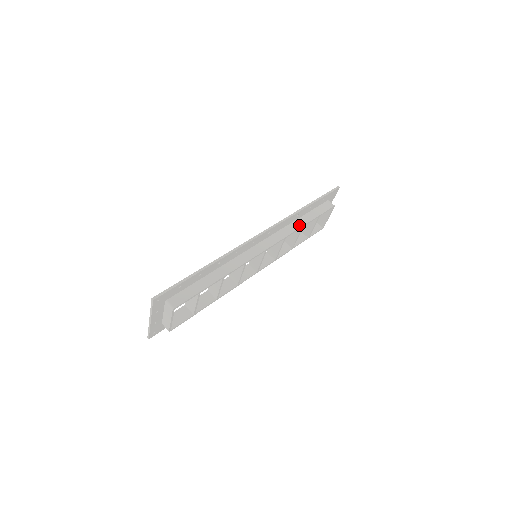
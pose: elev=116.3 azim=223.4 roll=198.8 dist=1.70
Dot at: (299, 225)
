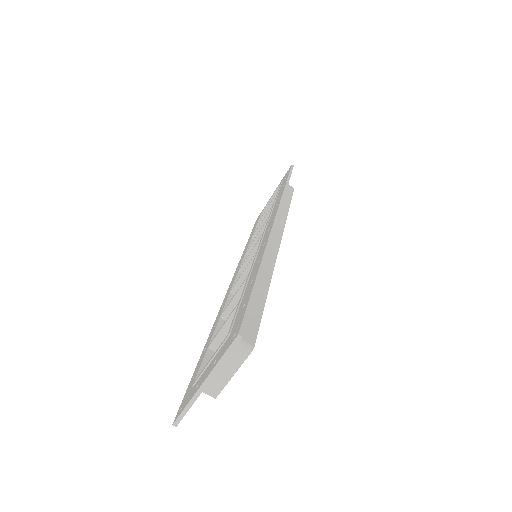
Dot at: (285, 210)
